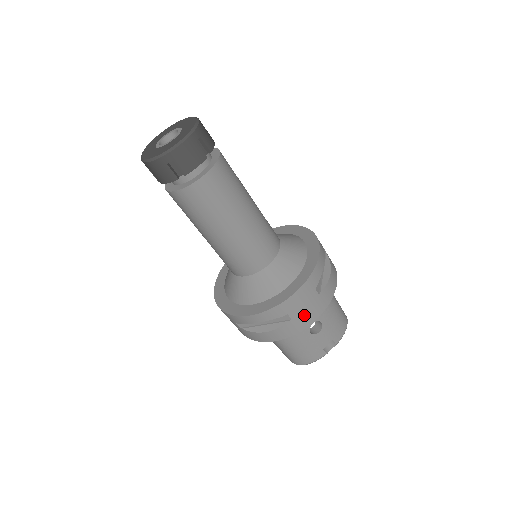
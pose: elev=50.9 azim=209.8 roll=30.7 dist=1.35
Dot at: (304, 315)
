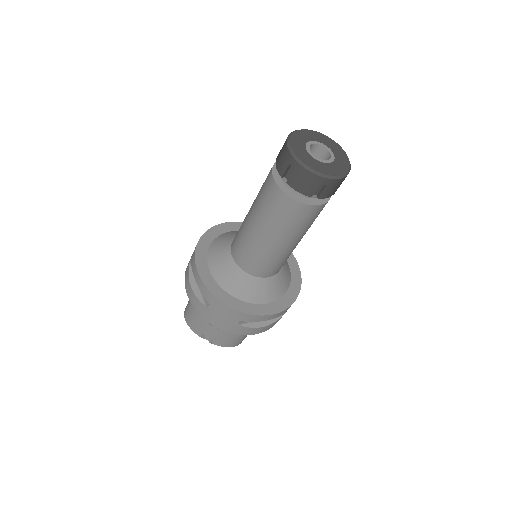
Dot at: (215, 317)
